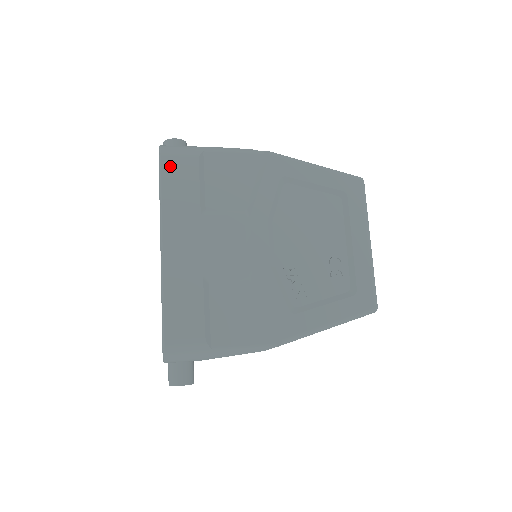
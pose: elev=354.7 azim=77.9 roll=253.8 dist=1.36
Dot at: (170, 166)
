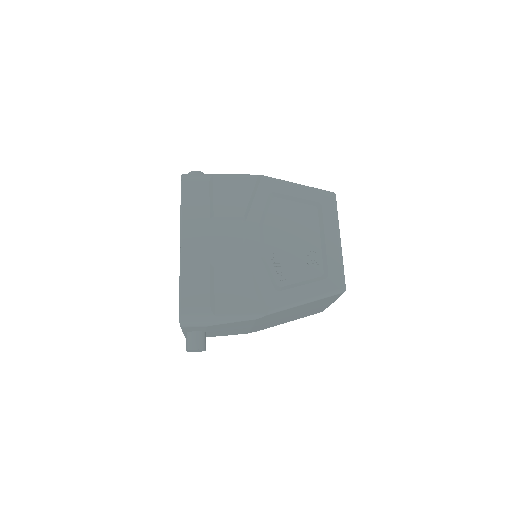
Dot at: (189, 187)
